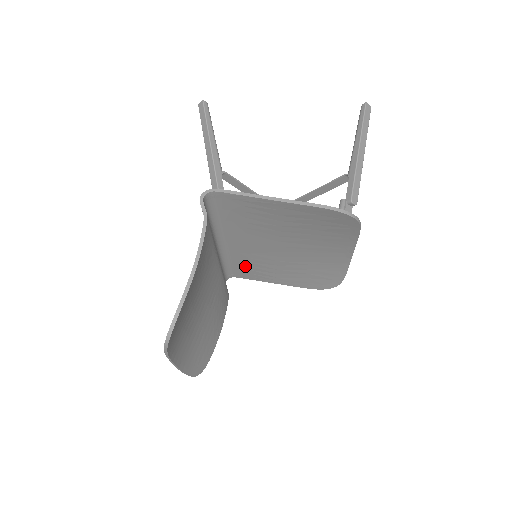
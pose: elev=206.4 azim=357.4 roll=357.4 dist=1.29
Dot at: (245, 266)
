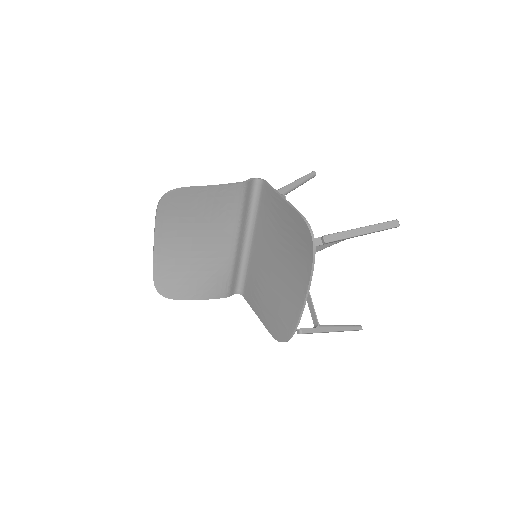
Dot at: (252, 282)
